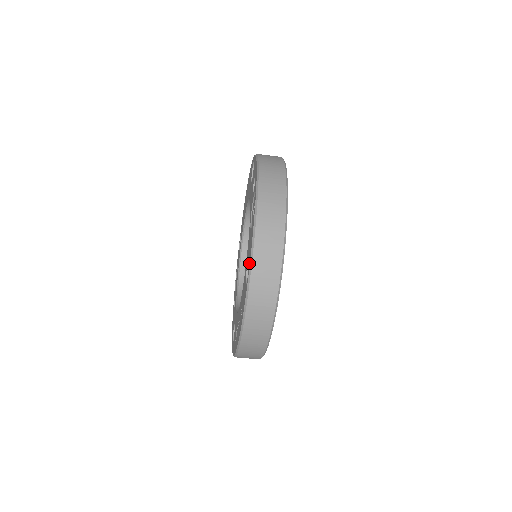
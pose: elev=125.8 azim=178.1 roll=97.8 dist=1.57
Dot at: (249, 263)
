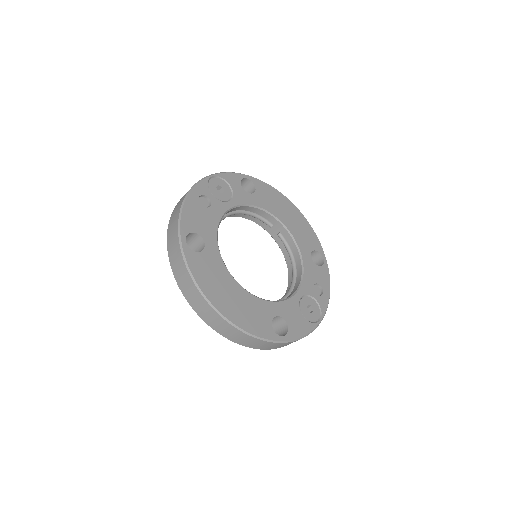
Dot at: occluded
